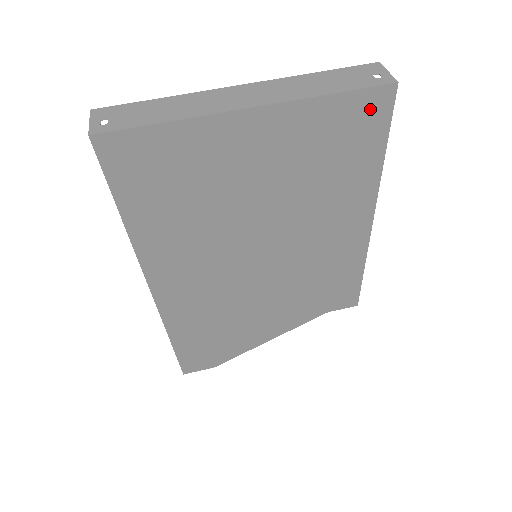
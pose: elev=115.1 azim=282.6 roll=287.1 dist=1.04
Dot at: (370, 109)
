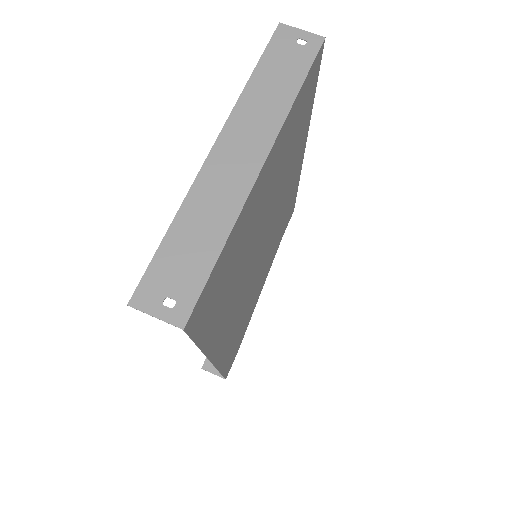
Dot at: (312, 76)
